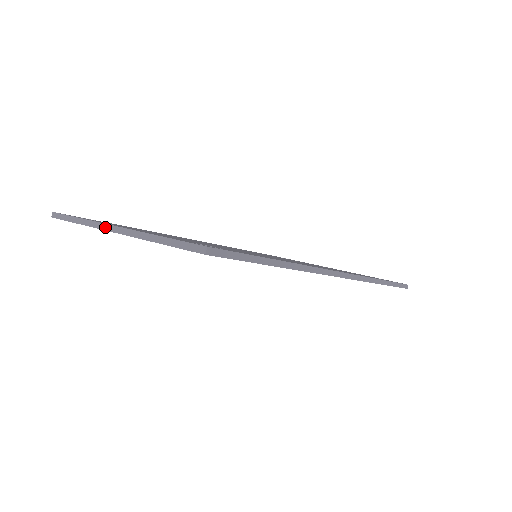
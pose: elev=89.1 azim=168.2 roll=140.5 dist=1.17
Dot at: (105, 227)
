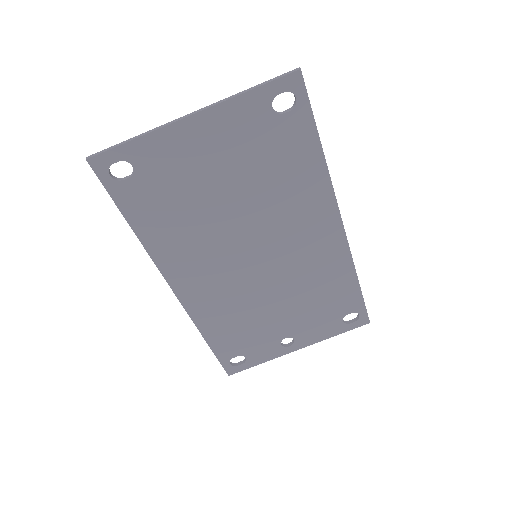
Dot at: (178, 119)
